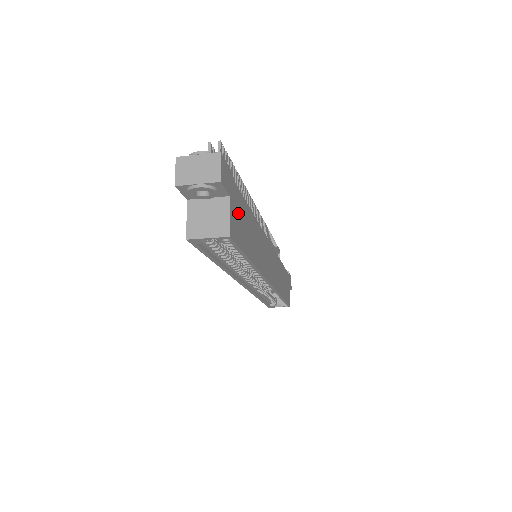
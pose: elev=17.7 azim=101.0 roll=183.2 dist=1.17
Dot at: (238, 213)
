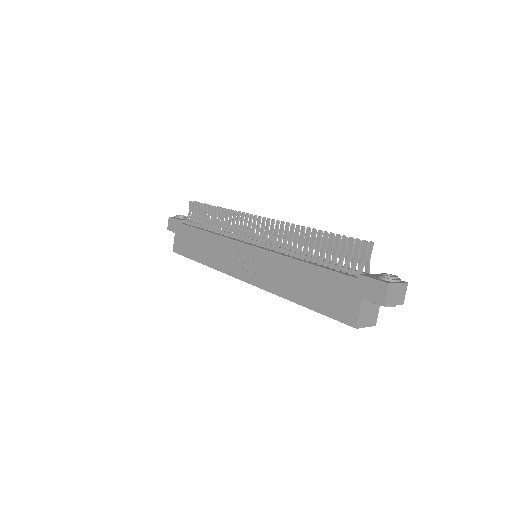
Dot at: occluded
